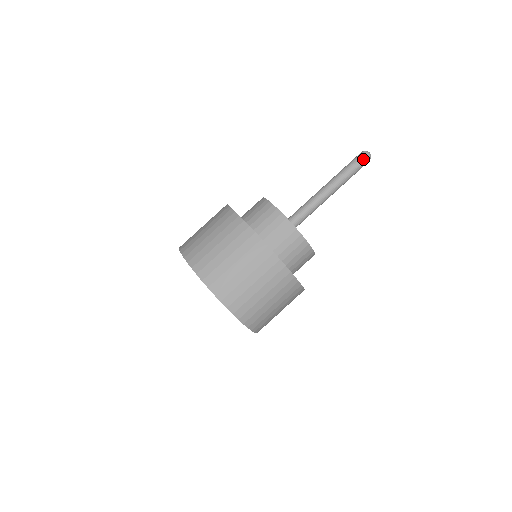
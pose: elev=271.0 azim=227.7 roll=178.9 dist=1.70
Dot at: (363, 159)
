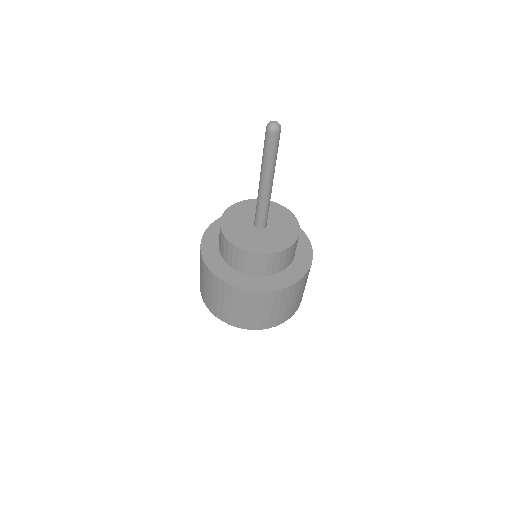
Dot at: (268, 137)
